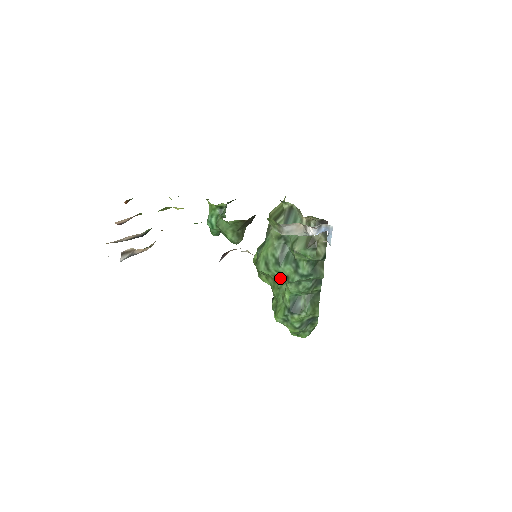
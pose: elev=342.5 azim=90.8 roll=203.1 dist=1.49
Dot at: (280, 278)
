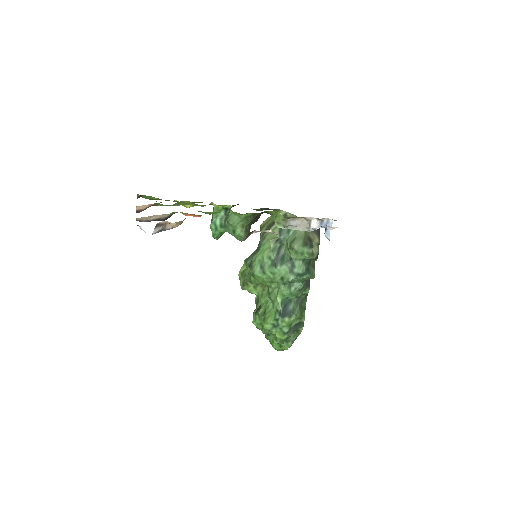
Dot at: (274, 281)
